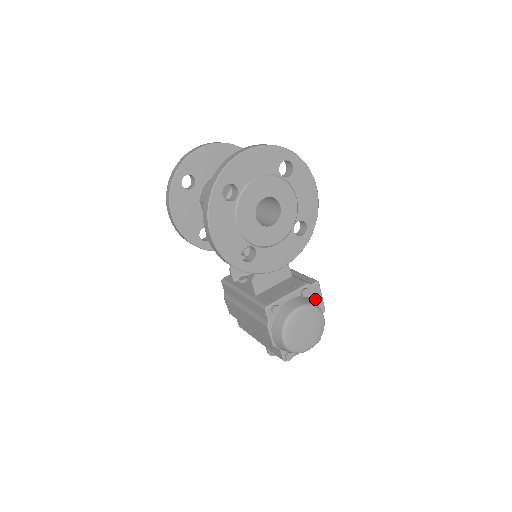
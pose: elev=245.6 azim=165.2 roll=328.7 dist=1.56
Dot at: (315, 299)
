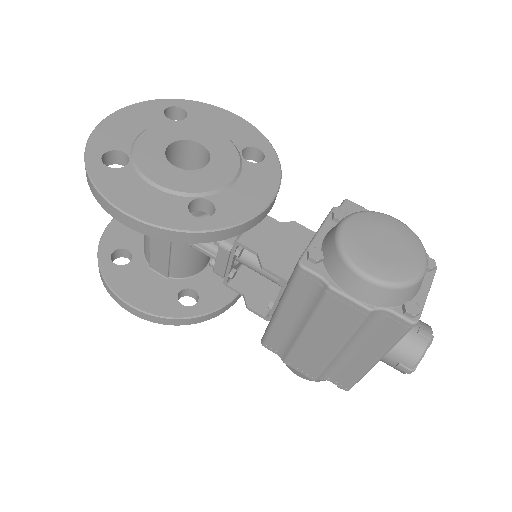
Dot at: occluded
